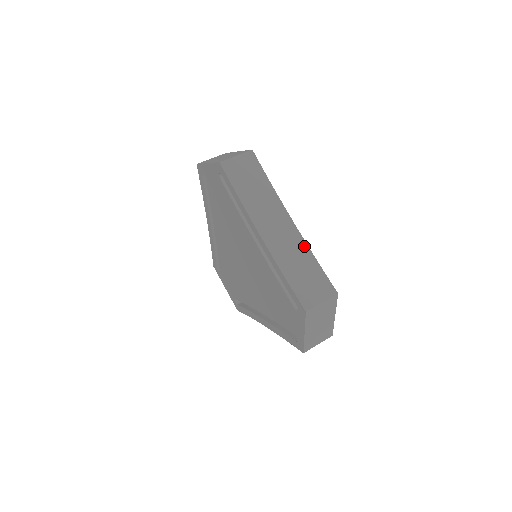
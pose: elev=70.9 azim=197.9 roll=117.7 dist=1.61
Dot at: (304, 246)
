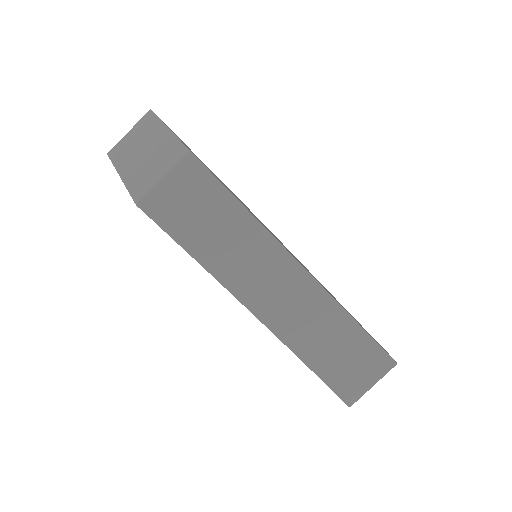
Dot at: (329, 303)
